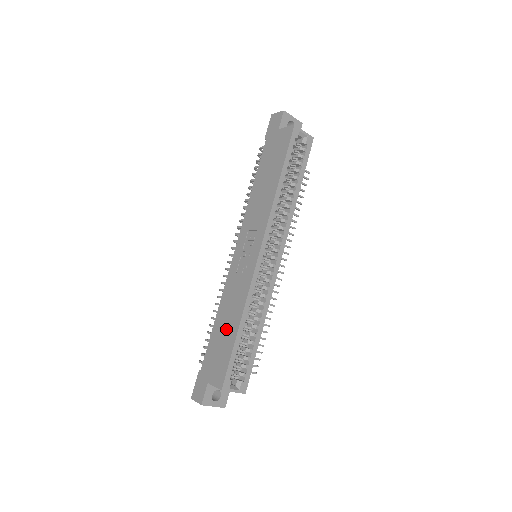
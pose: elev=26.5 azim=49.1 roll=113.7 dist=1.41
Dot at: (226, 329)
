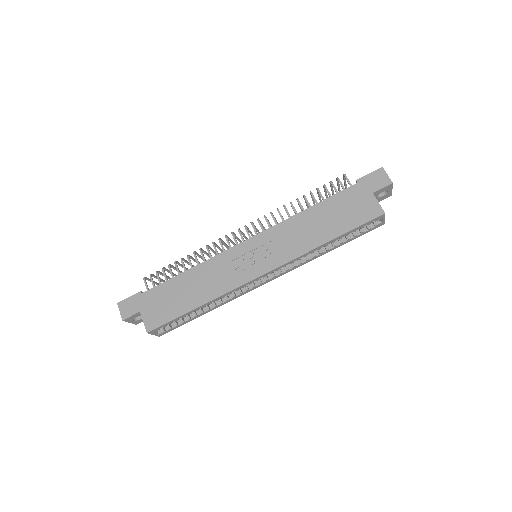
Dot at: (187, 294)
